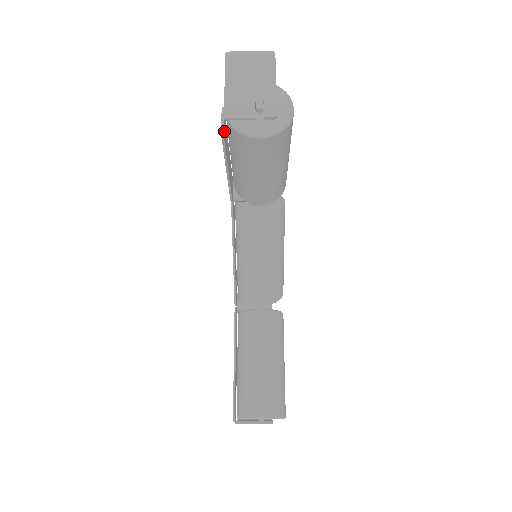
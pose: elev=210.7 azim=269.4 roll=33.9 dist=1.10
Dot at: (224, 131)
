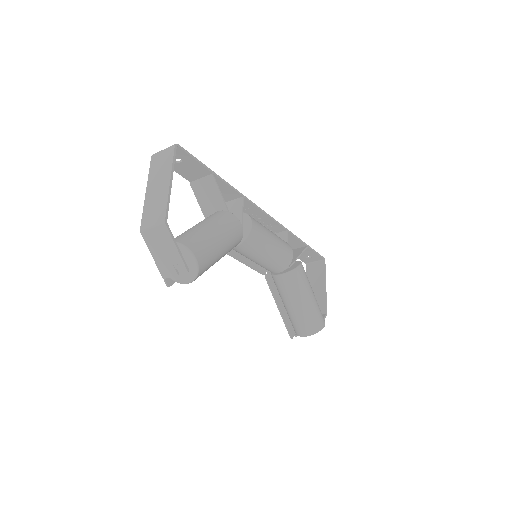
Dot at: (169, 279)
